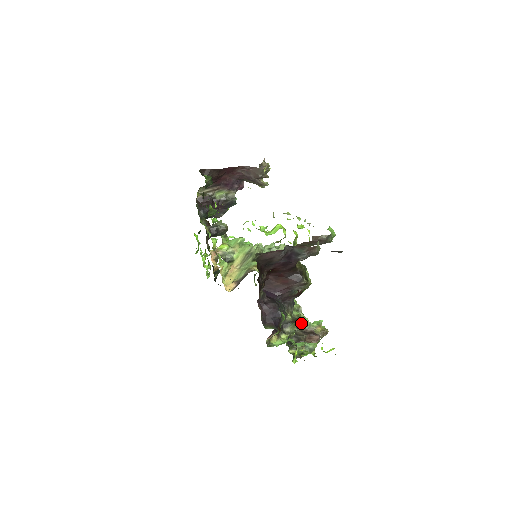
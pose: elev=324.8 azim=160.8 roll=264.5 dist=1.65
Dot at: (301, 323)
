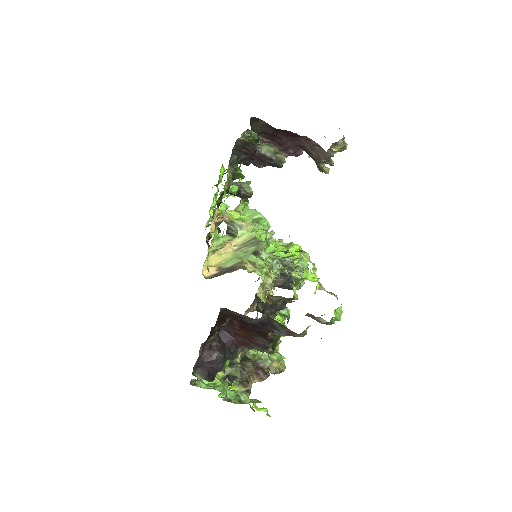
Dot at: occluded
